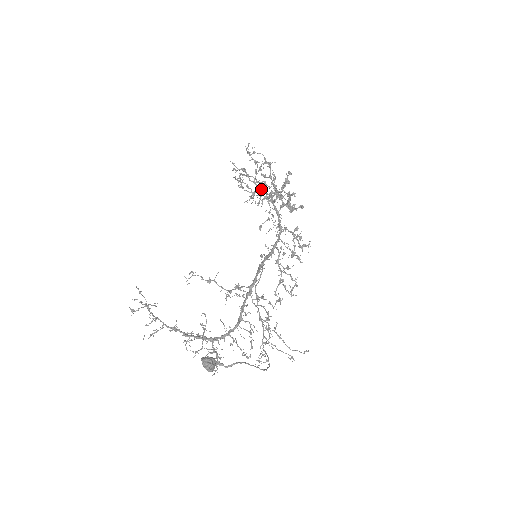
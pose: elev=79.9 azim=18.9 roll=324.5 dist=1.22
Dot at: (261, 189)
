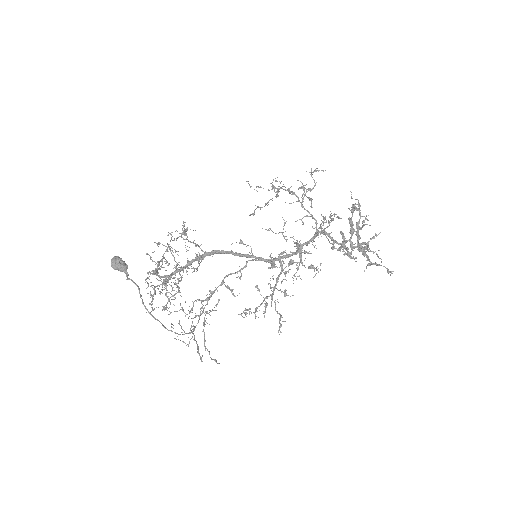
Dot at: (280, 188)
